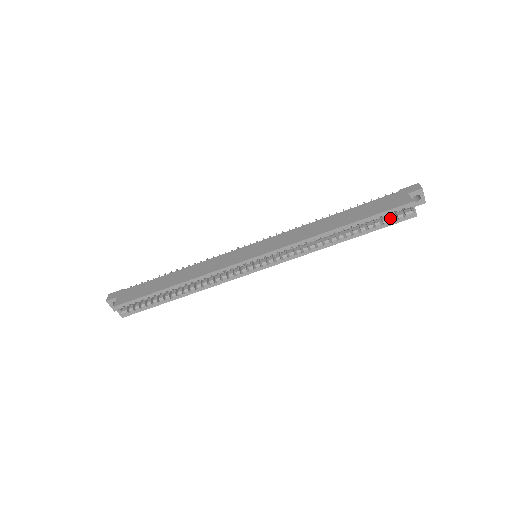
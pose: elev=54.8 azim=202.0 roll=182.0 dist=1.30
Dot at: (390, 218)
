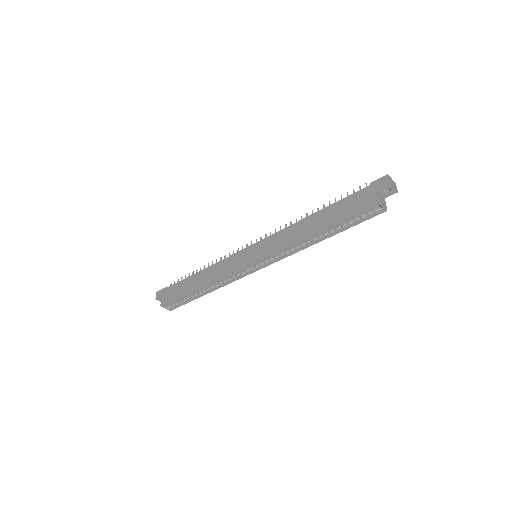
Dot at: (361, 216)
